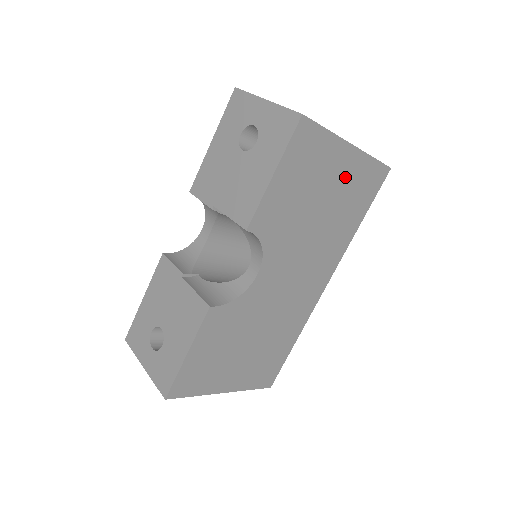
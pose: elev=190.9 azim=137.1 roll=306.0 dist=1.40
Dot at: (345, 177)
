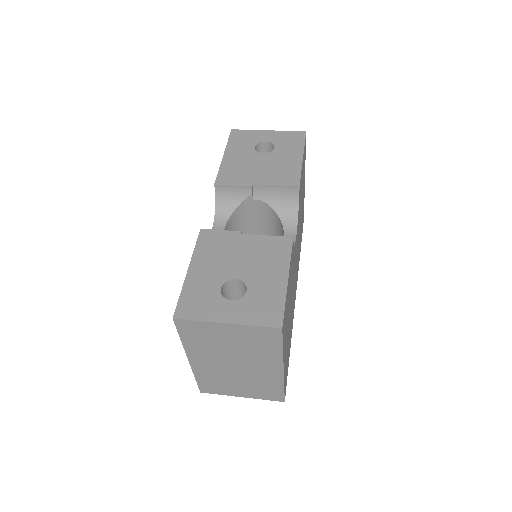
Dot at: occluded
